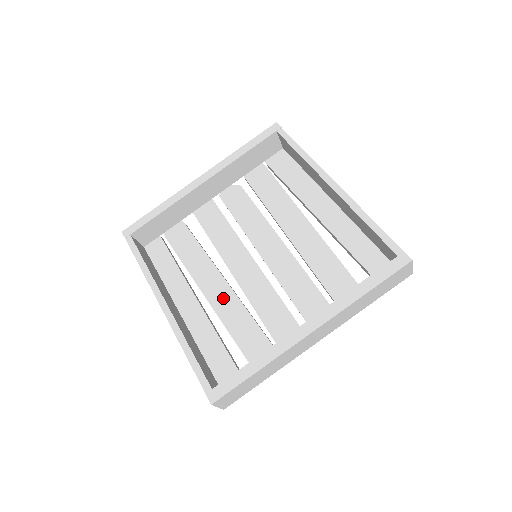
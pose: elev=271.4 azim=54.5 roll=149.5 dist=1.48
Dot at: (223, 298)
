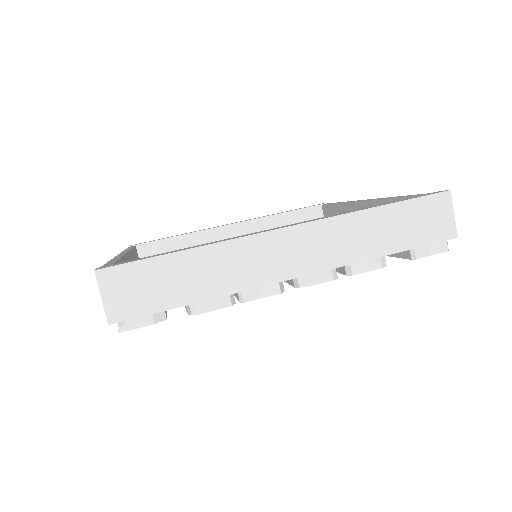
Dot at: occluded
